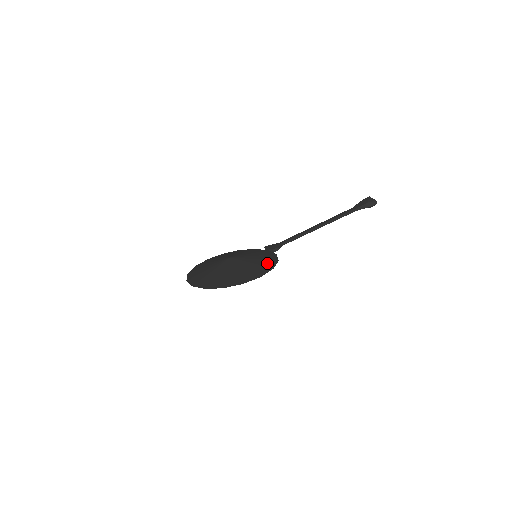
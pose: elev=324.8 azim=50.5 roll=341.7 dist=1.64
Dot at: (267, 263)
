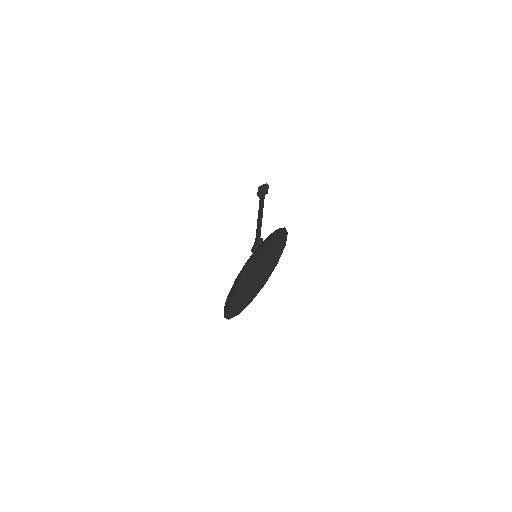
Dot at: (274, 235)
